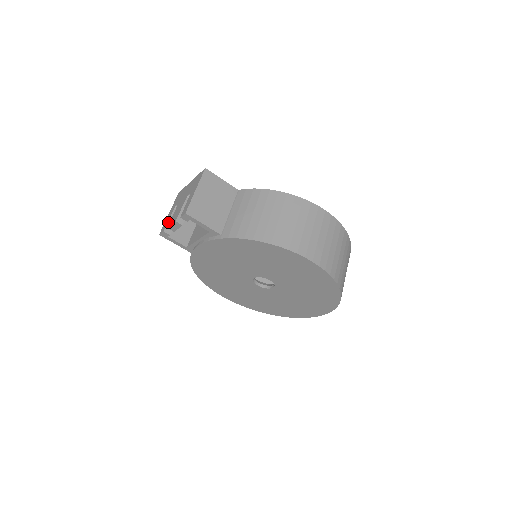
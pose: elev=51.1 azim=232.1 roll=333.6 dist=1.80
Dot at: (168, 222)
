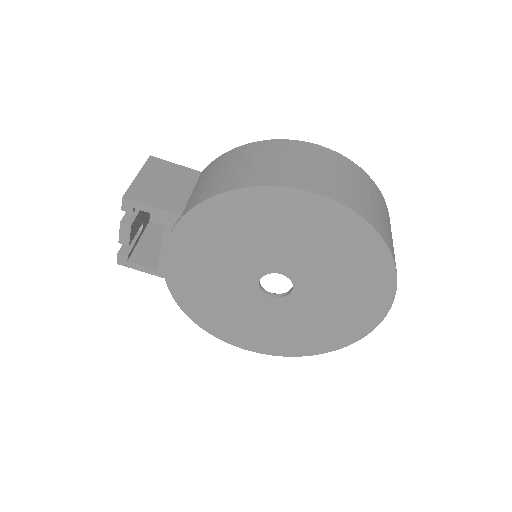
Dot at: occluded
